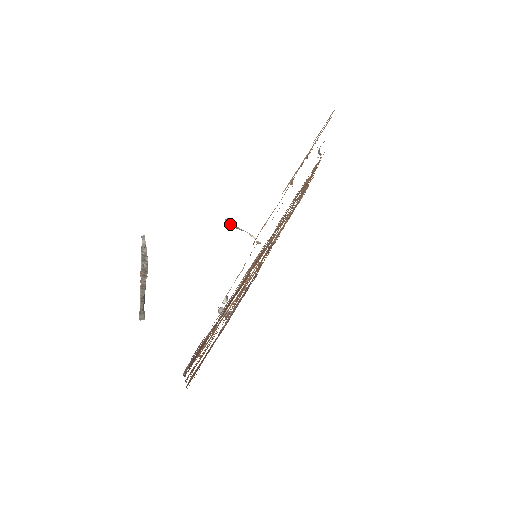
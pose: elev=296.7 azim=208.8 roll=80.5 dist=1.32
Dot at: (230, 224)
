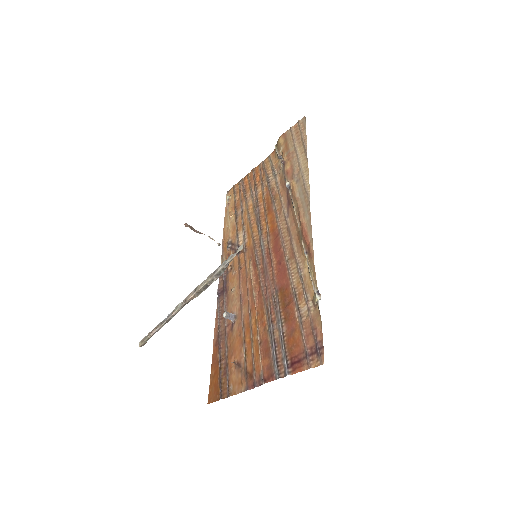
Dot at: occluded
